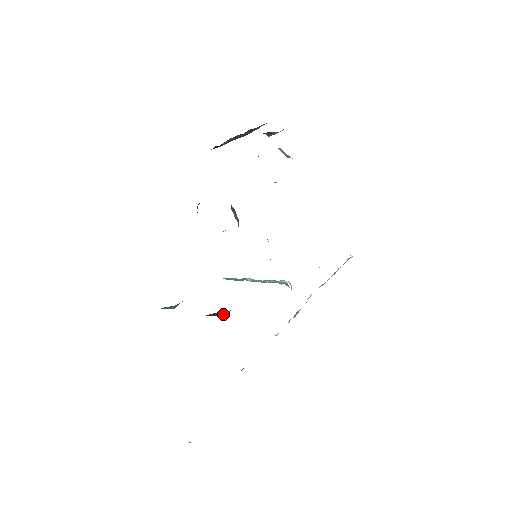
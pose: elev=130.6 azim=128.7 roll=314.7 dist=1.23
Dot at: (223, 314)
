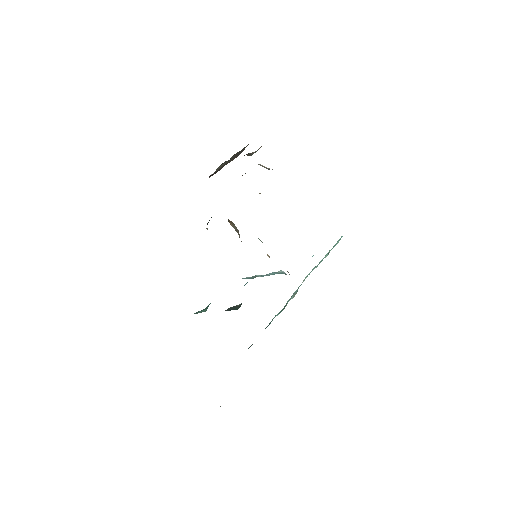
Dot at: (237, 307)
